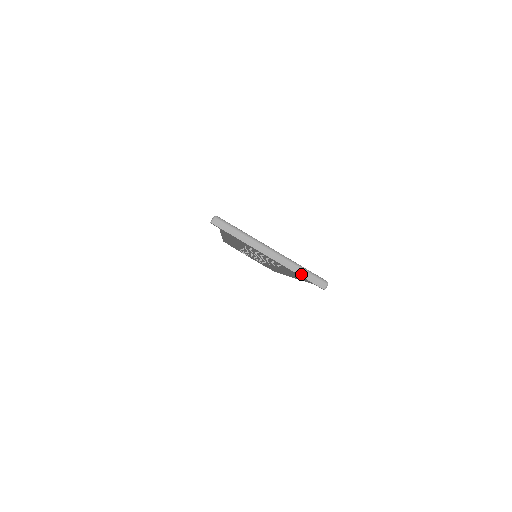
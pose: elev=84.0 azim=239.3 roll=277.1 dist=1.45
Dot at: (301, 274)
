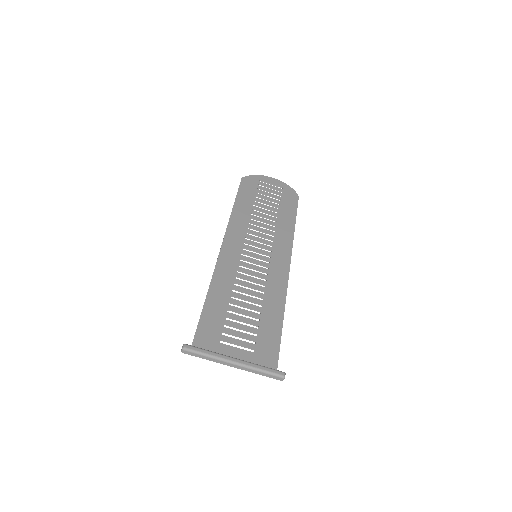
Dot at: (261, 374)
